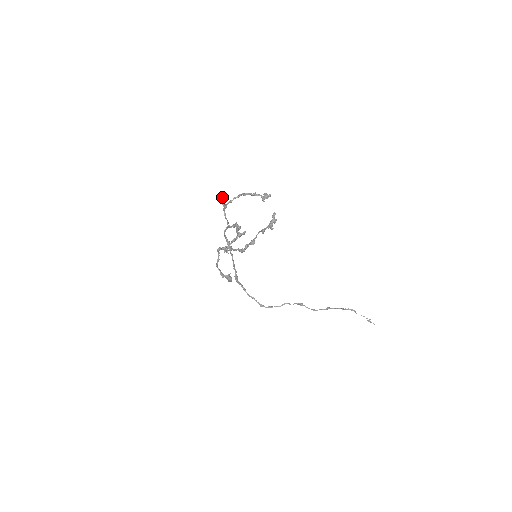
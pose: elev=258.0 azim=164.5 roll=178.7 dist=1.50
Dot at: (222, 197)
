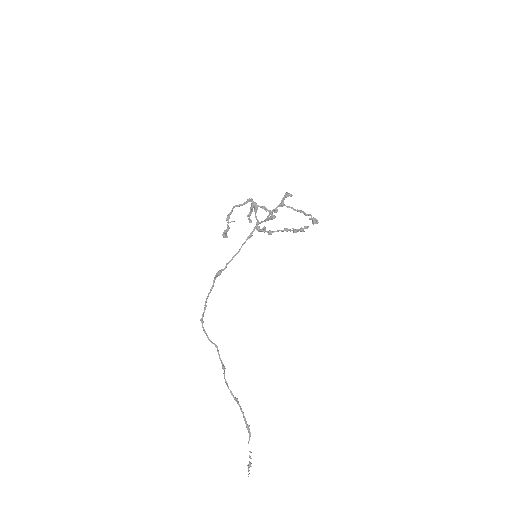
Dot at: (289, 193)
